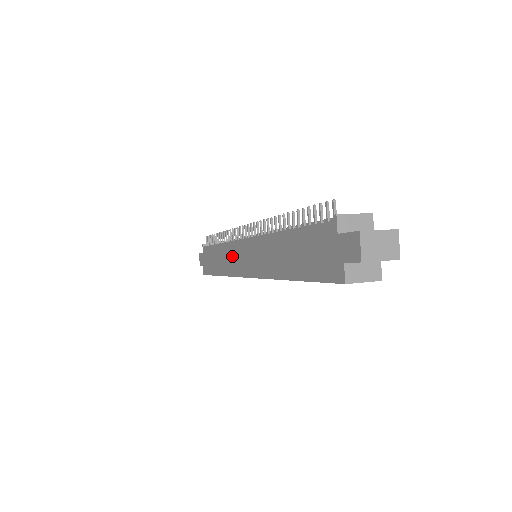
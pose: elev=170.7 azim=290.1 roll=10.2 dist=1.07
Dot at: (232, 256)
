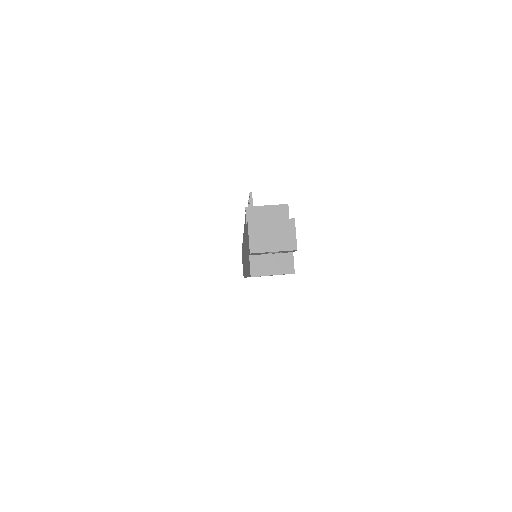
Dot at: (243, 257)
